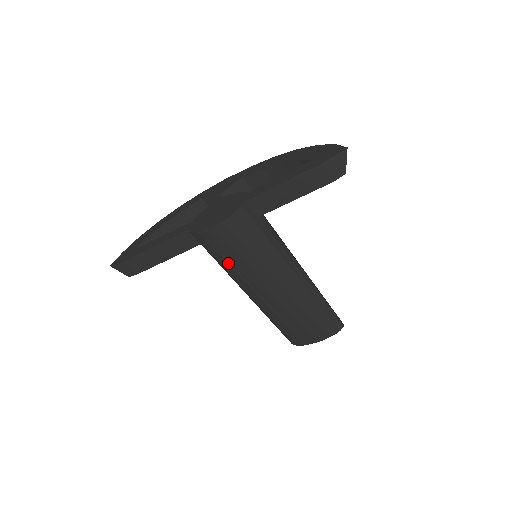
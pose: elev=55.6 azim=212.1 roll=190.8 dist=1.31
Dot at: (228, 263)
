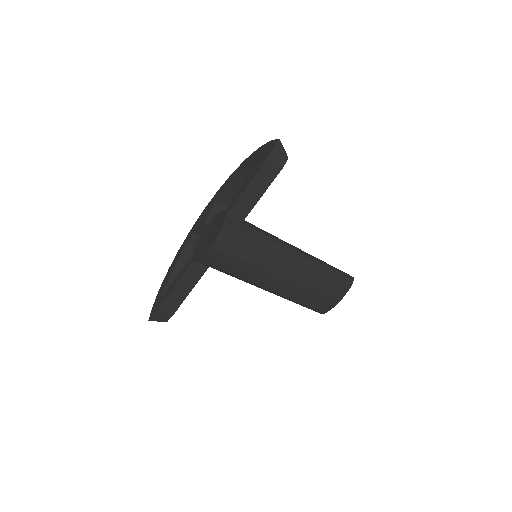
Dot at: (237, 271)
